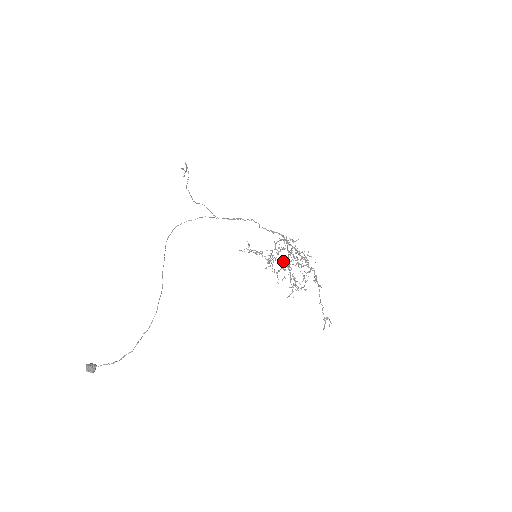
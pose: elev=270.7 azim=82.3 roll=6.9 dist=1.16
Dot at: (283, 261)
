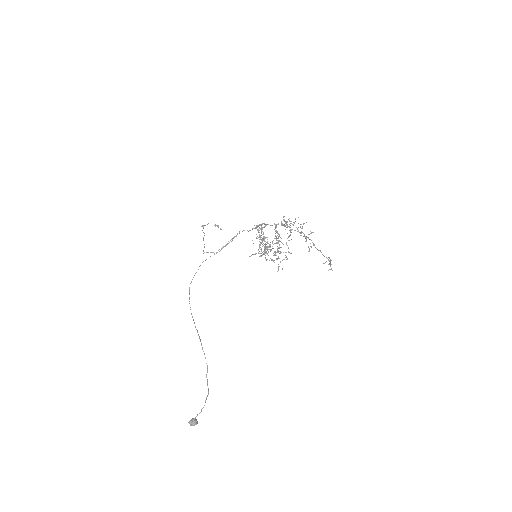
Dot at: (276, 242)
